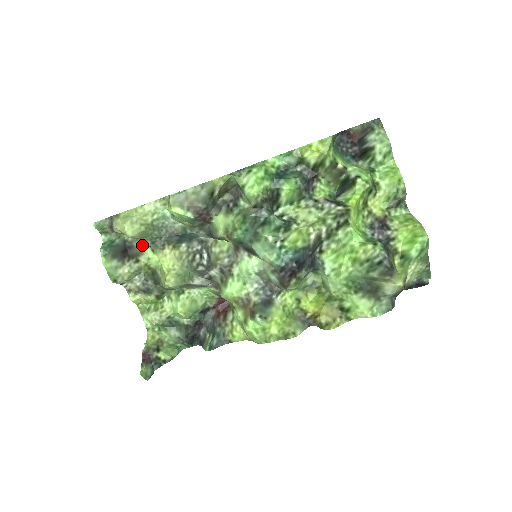
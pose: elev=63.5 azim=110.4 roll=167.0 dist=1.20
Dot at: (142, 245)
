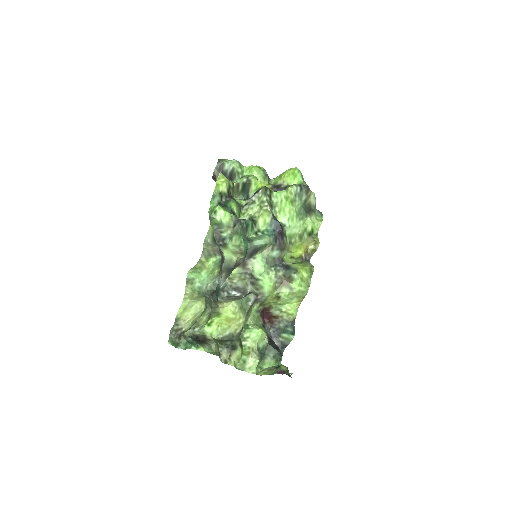
Dot at: (200, 330)
